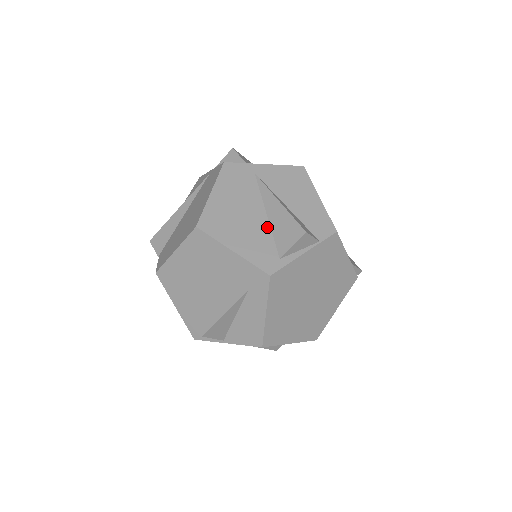
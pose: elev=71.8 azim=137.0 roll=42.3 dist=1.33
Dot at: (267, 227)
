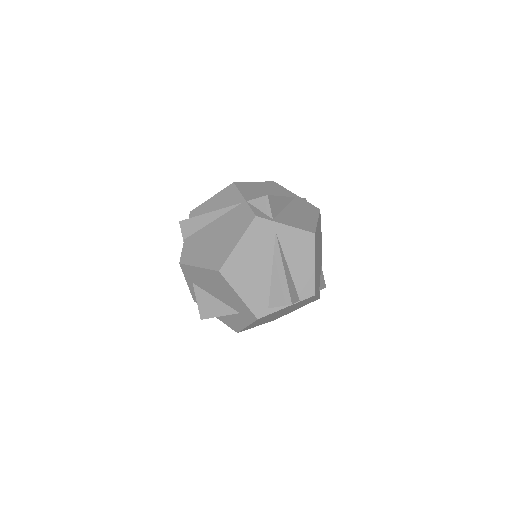
Dot at: (268, 282)
